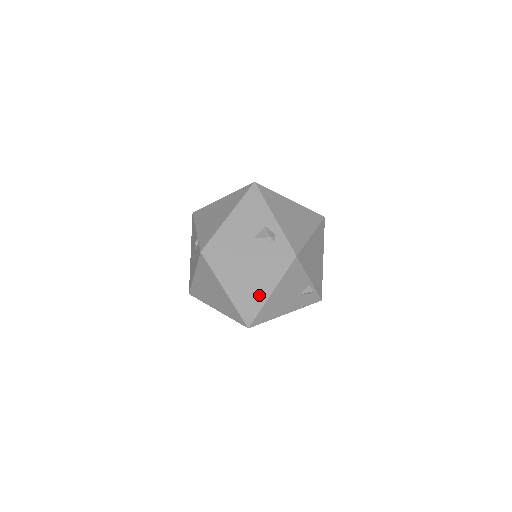
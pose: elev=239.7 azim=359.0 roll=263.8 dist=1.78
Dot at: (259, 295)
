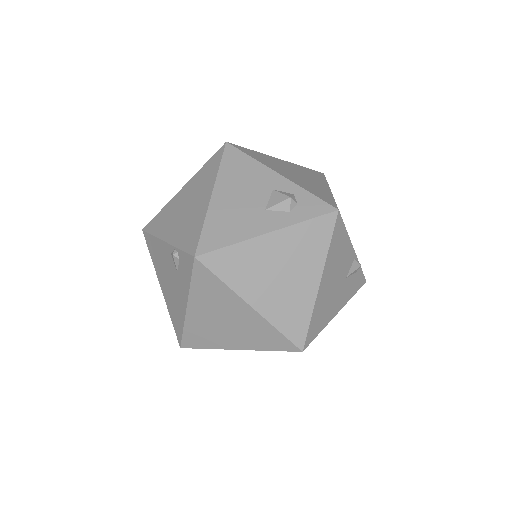
Dot at: (303, 292)
